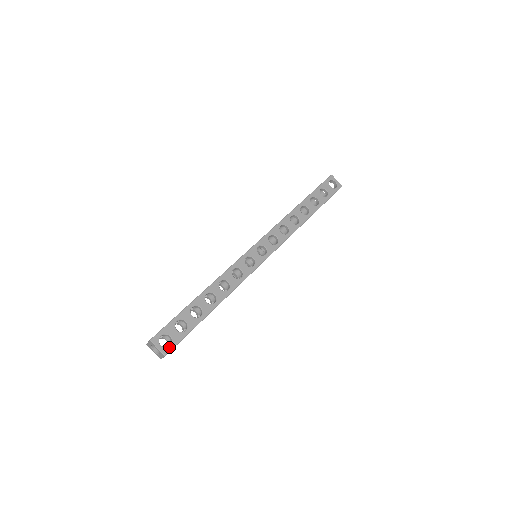
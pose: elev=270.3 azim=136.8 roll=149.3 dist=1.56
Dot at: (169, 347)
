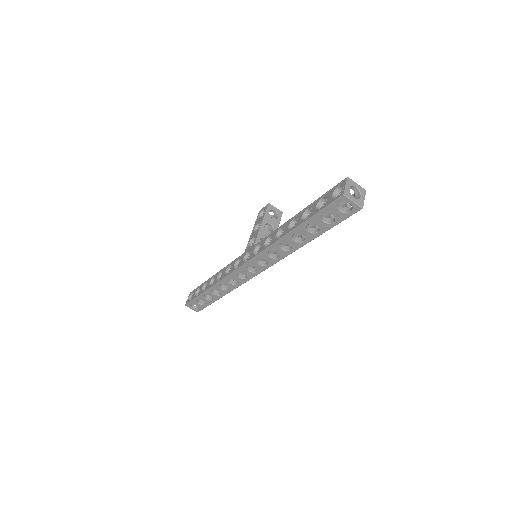
Dot at: (198, 310)
